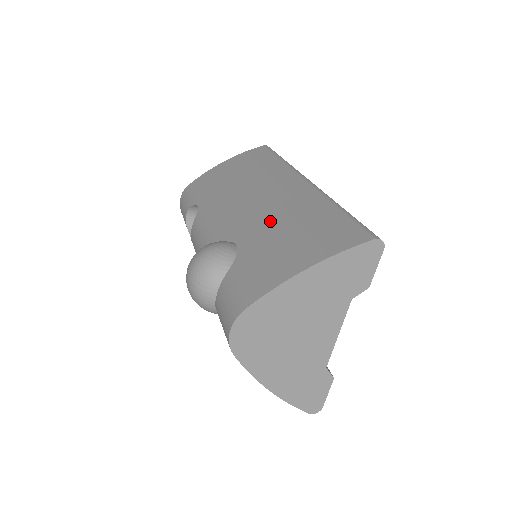
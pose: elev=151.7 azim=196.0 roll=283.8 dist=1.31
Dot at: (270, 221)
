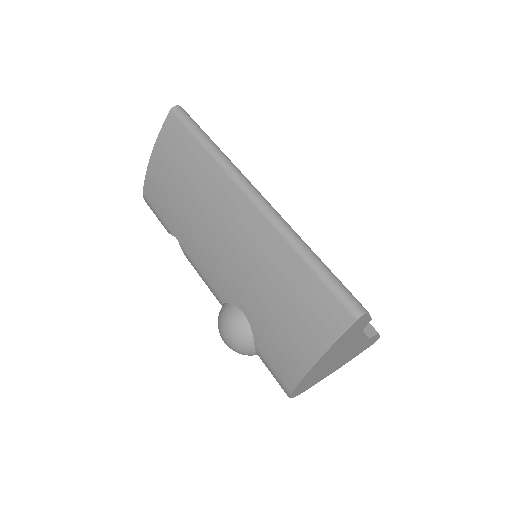
Dot at: (254, 285)
